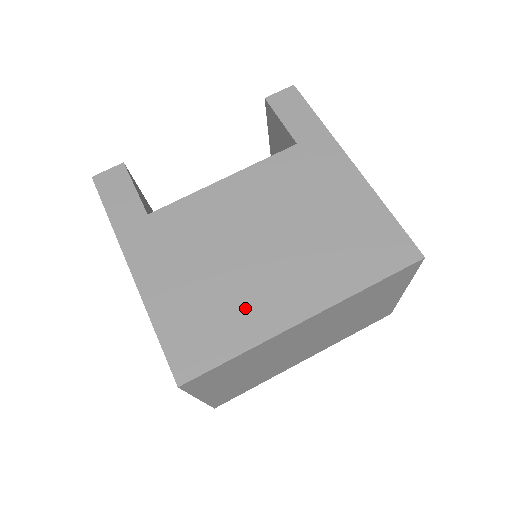
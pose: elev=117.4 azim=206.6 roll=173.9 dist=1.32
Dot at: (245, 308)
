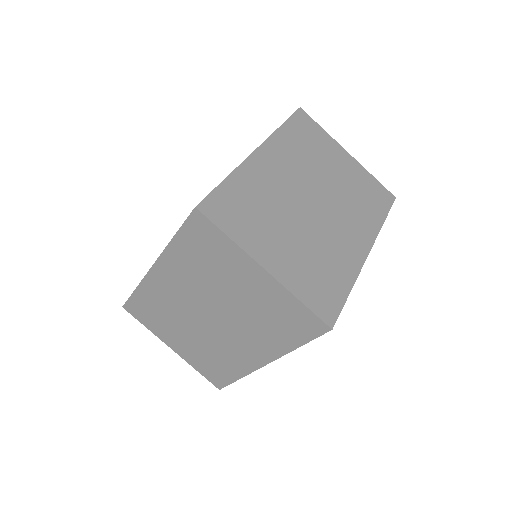
Dot at: occluded
